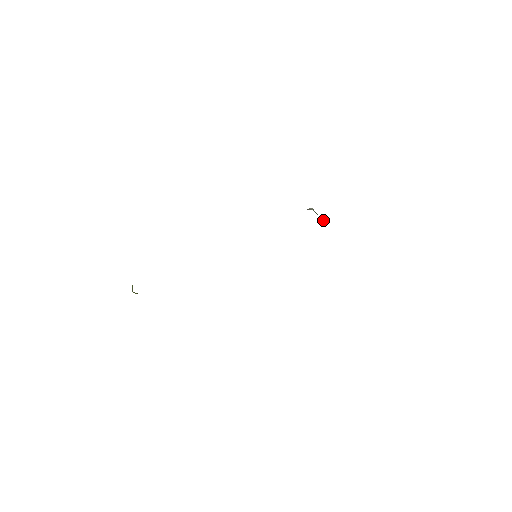
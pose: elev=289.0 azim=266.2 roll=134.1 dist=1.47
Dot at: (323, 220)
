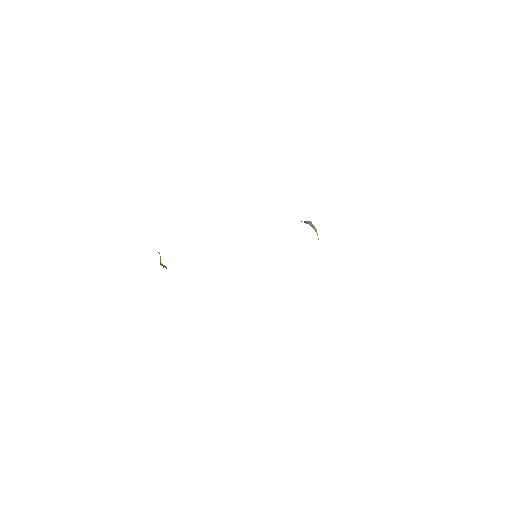
Dot at: (317, 235)
